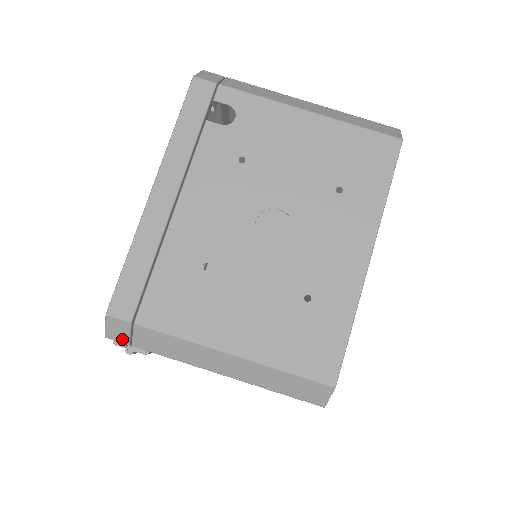
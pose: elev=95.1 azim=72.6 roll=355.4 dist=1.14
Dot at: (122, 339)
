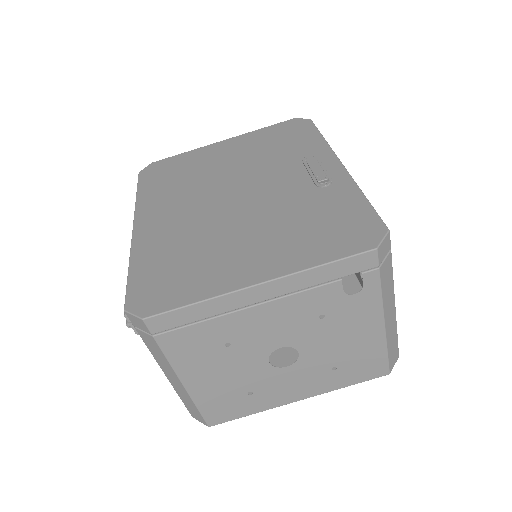
Dot at: (134, 323)
